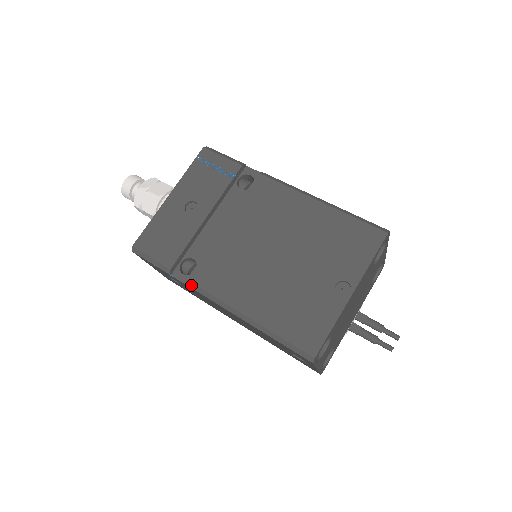
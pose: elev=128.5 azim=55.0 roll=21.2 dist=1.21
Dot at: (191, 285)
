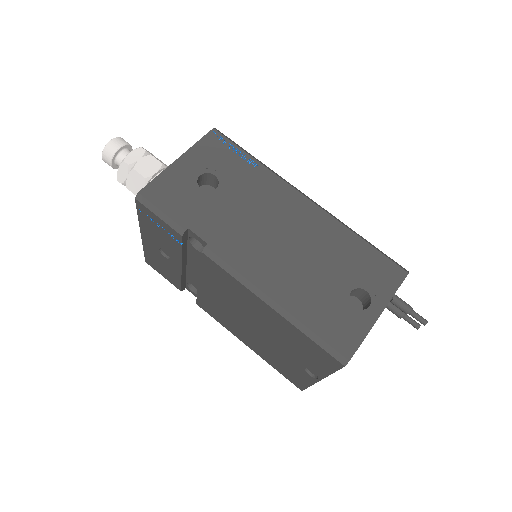
Dot at: (201, 307)
